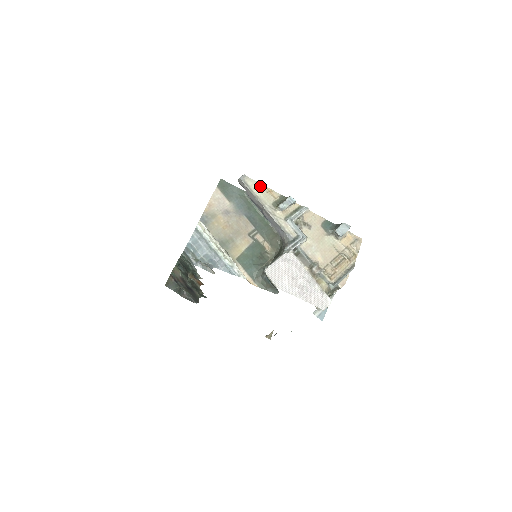
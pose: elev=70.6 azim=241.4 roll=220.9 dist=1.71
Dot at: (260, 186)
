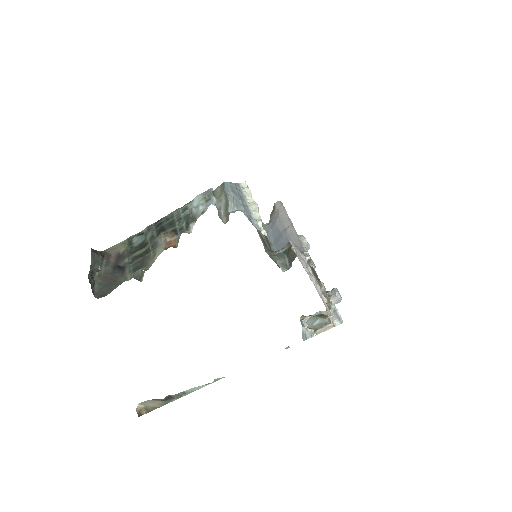
Dot at: occluded
